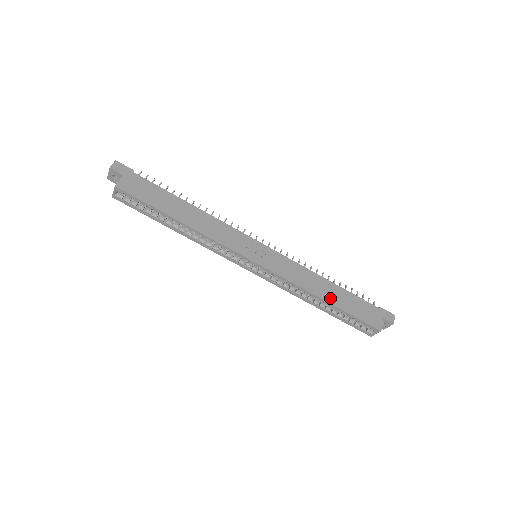
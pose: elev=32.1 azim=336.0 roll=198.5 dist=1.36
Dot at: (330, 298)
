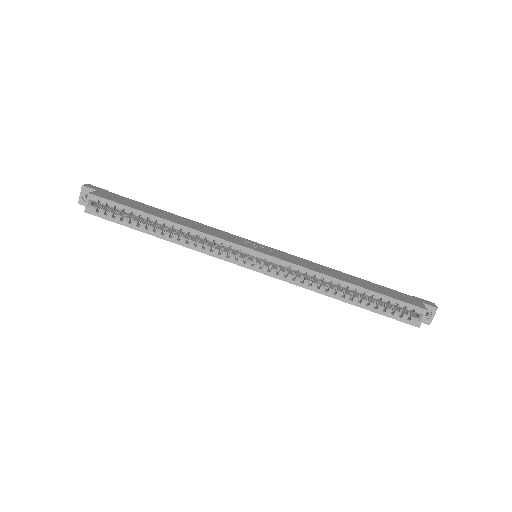
Dot at: (354, 282)
